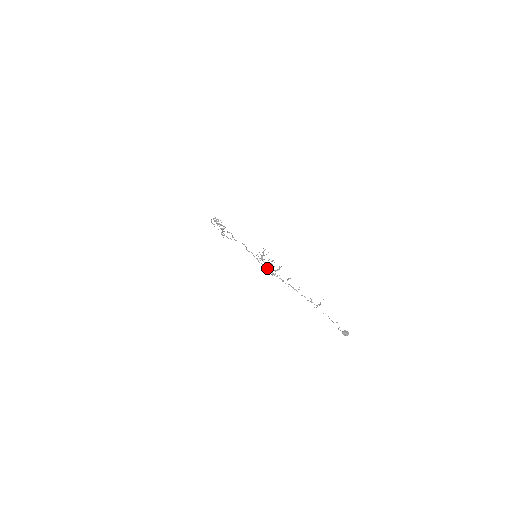
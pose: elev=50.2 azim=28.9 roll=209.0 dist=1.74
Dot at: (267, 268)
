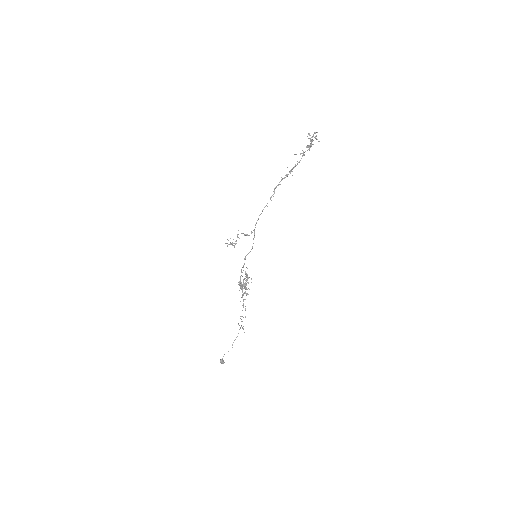
Dot at: (240, 283)
